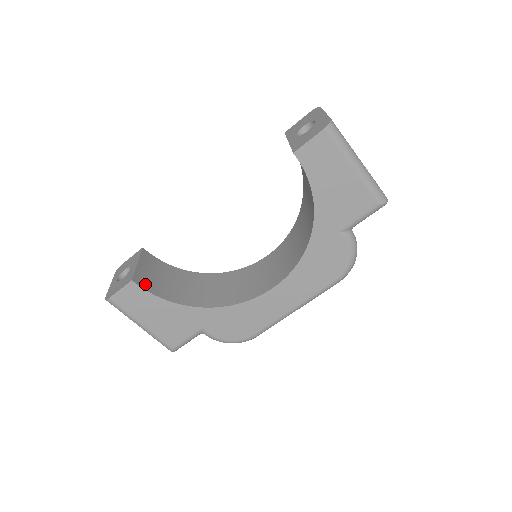
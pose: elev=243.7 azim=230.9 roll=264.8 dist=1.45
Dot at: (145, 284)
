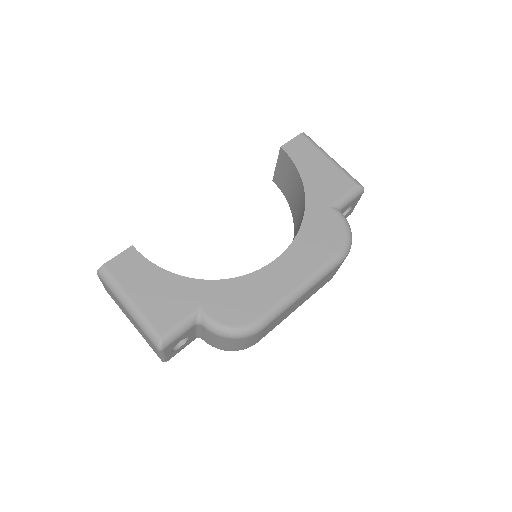
Dot at: occluded
